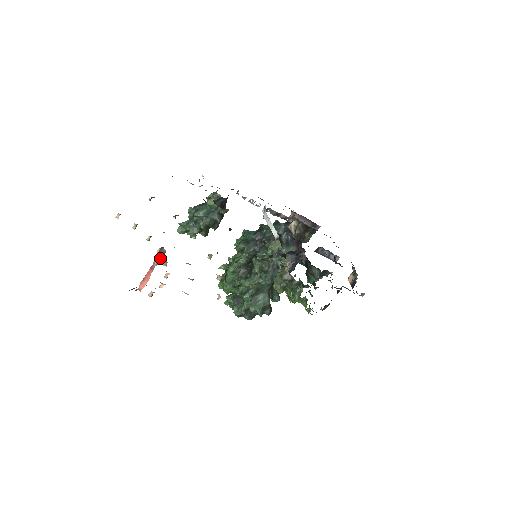
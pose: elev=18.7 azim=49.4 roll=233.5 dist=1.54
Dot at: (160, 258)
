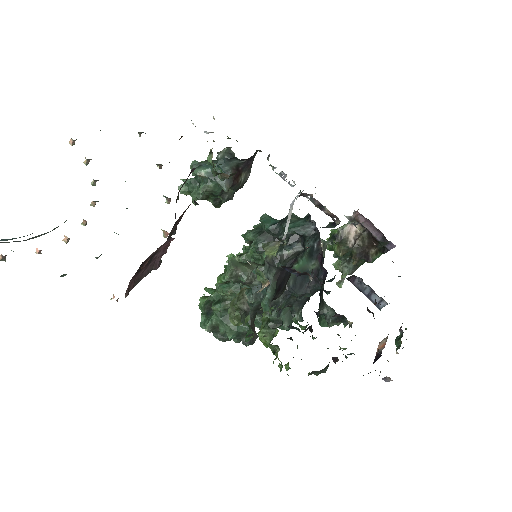
Dot at: out of frame
